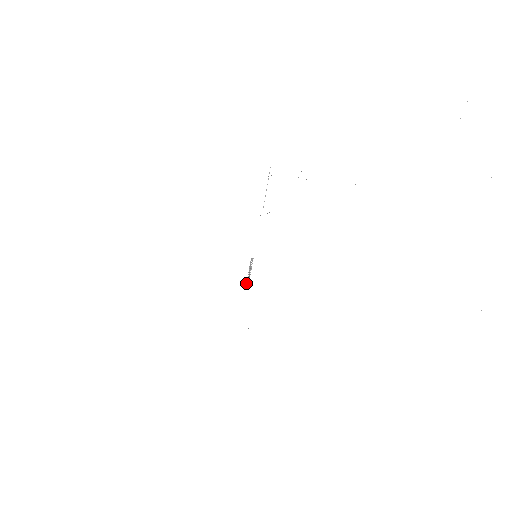
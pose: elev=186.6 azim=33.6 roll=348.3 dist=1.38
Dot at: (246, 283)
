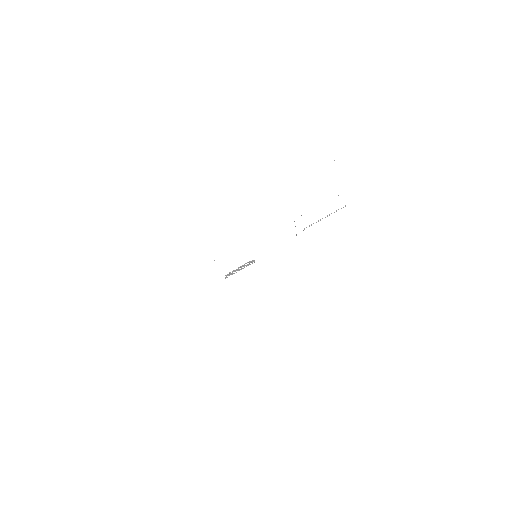
Dot at: occluded
